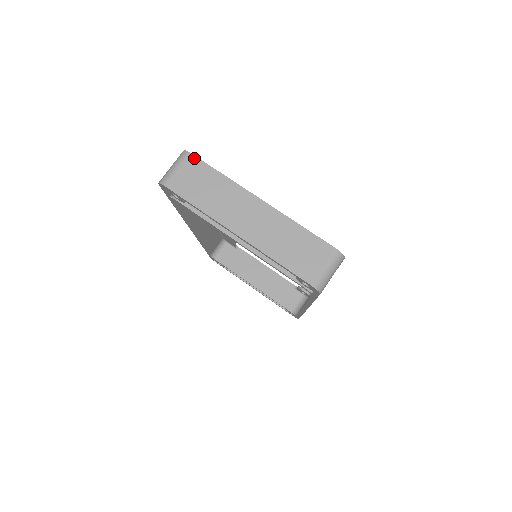
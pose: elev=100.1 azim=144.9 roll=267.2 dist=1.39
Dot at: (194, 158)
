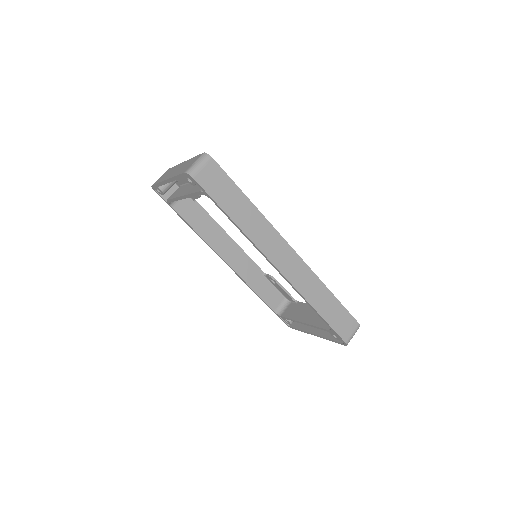
Dot at: occluded
